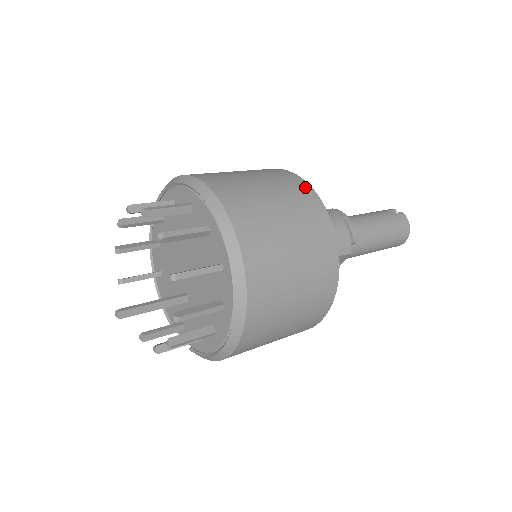
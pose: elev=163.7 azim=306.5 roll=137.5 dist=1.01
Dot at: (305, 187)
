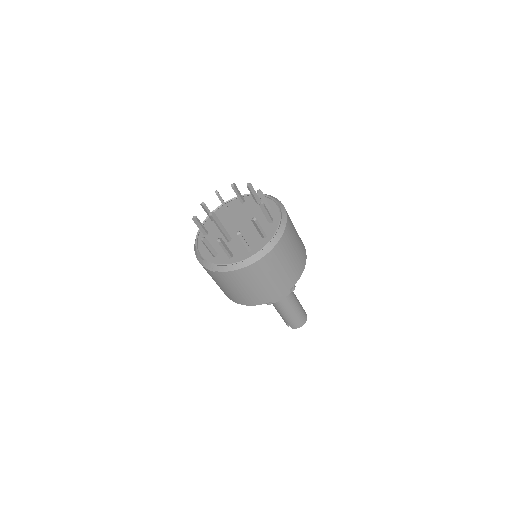
Dot at: occluded
